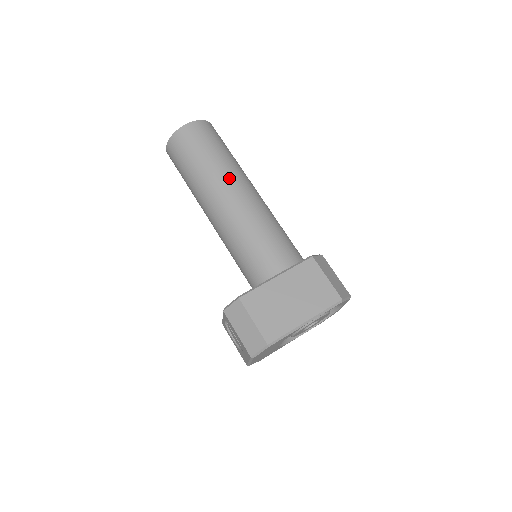
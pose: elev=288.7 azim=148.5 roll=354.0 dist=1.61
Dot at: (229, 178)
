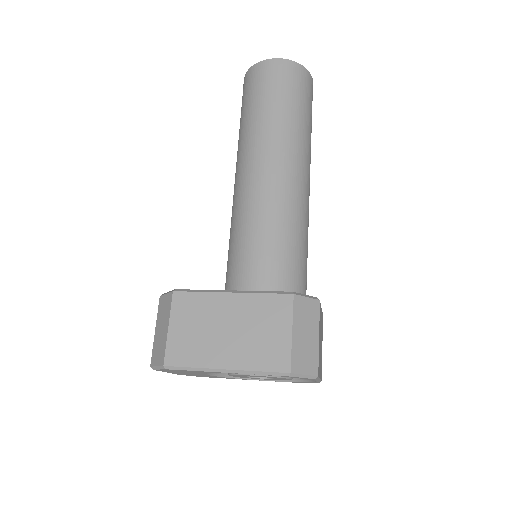
Dot at: (272, 144)
